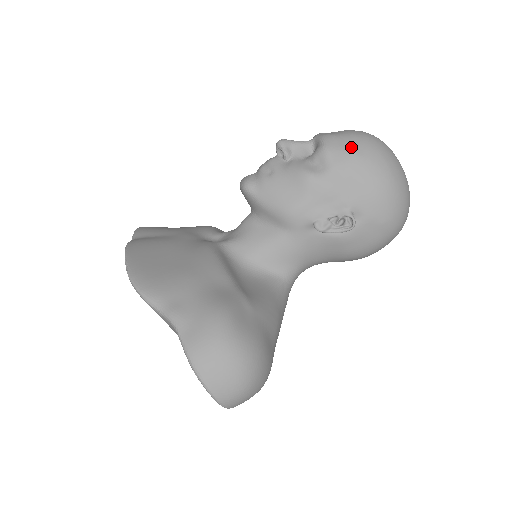
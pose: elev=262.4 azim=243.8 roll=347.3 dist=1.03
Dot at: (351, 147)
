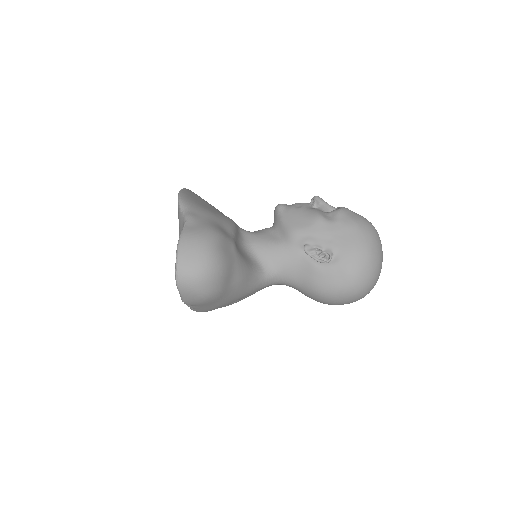
Dot at: (356, 219)
